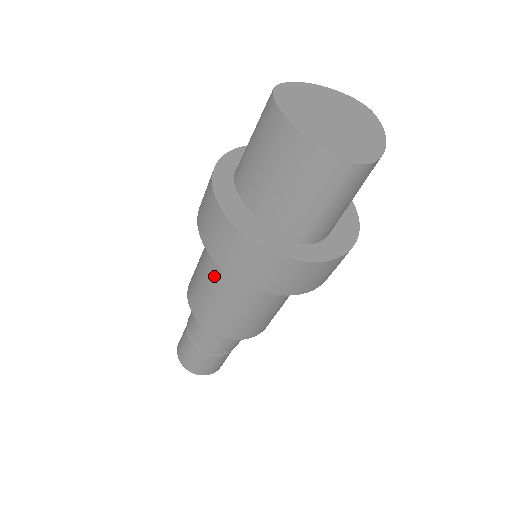
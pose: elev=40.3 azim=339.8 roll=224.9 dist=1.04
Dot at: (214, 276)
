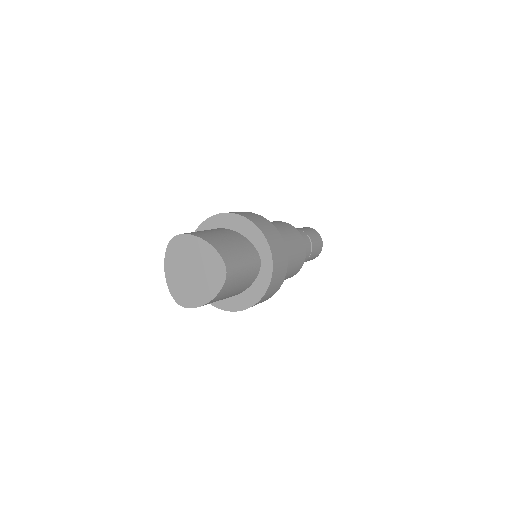
Dot at: occluded
